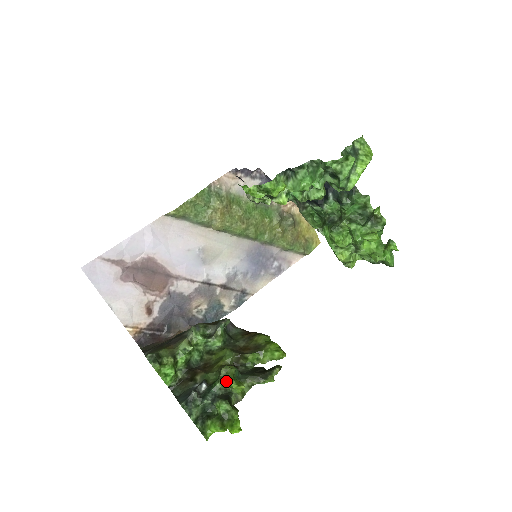
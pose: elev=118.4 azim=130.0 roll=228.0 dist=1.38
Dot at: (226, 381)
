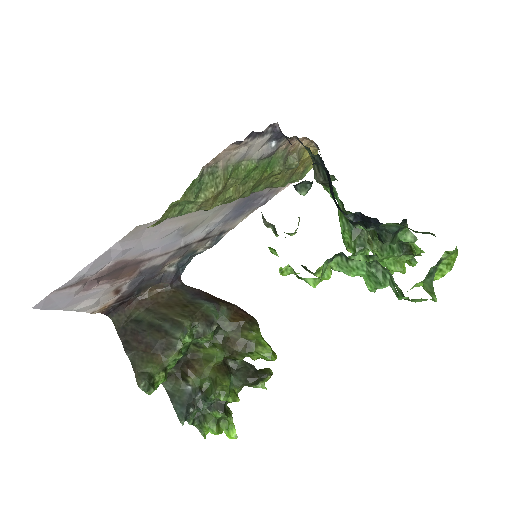
Dot at: (223, 400)
